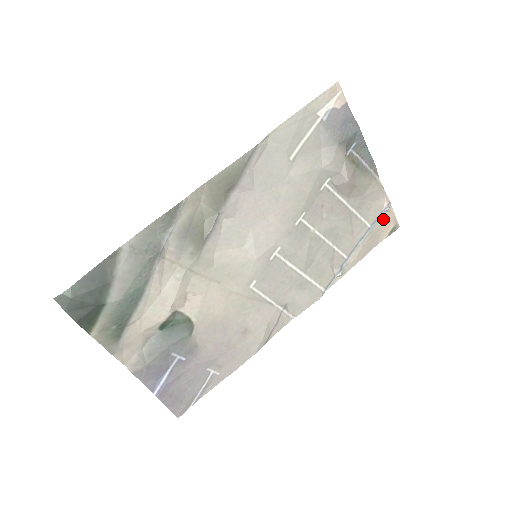
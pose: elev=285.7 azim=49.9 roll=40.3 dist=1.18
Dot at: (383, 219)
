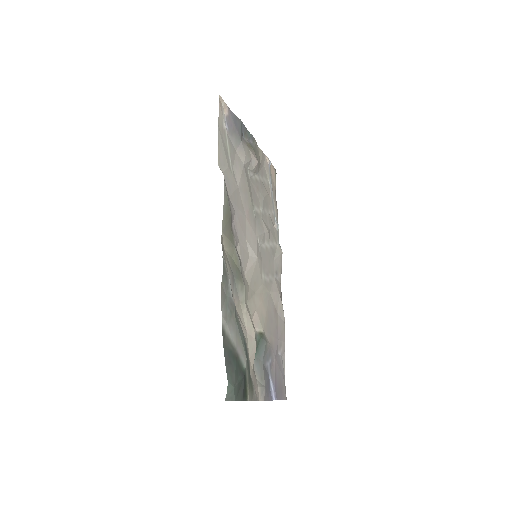
Dot at: (271, 172)
